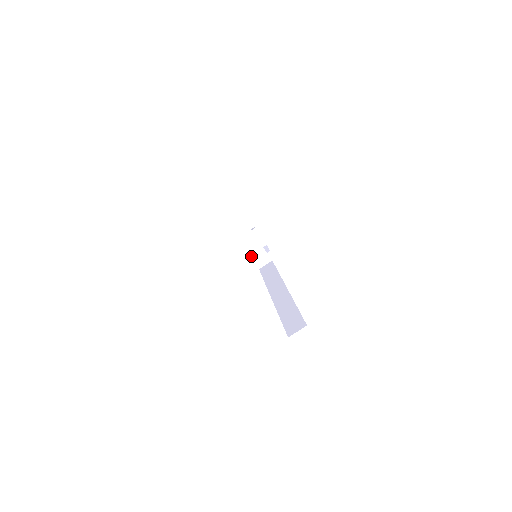
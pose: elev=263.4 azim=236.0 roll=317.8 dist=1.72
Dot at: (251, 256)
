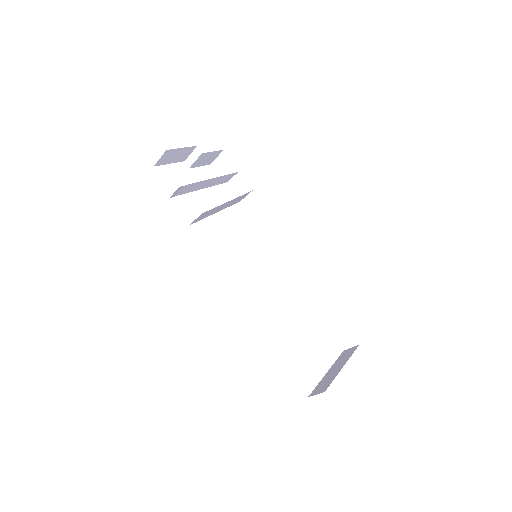
Dot at: occluded
